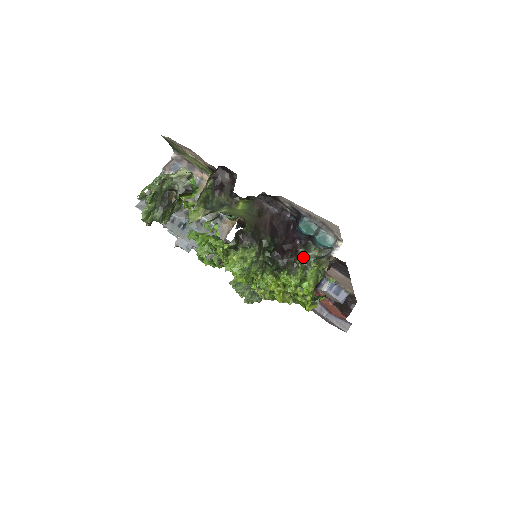
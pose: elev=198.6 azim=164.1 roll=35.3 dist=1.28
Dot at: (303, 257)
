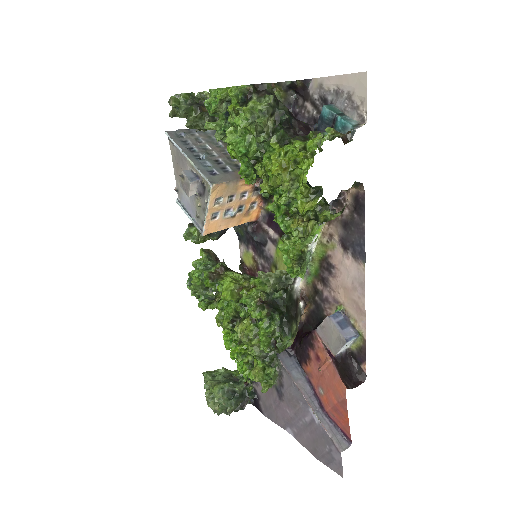
Dot at: (318, 132)
